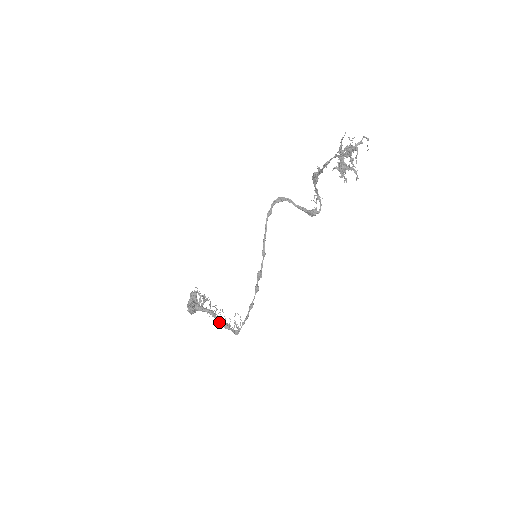
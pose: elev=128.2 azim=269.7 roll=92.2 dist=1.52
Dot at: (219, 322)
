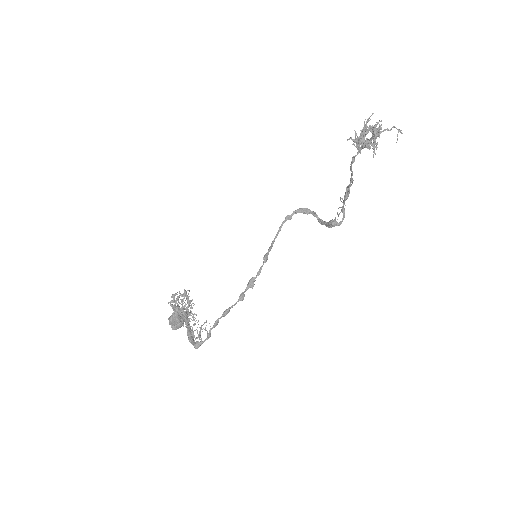
Dot at: (187, 331)
